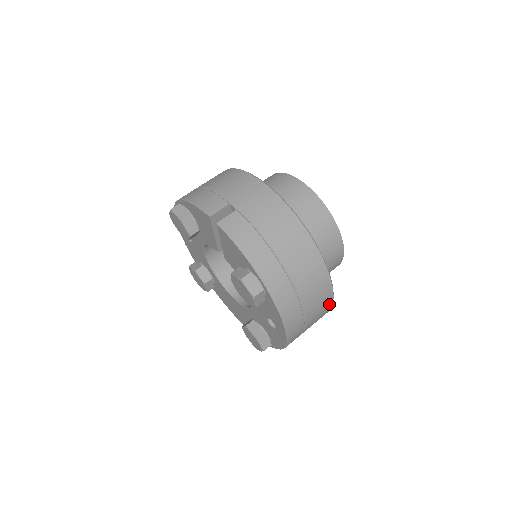
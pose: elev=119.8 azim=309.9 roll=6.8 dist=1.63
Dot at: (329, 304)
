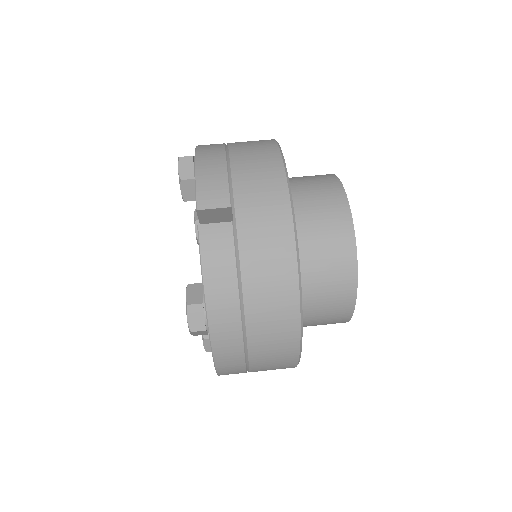
Dot at: (289, 367)
